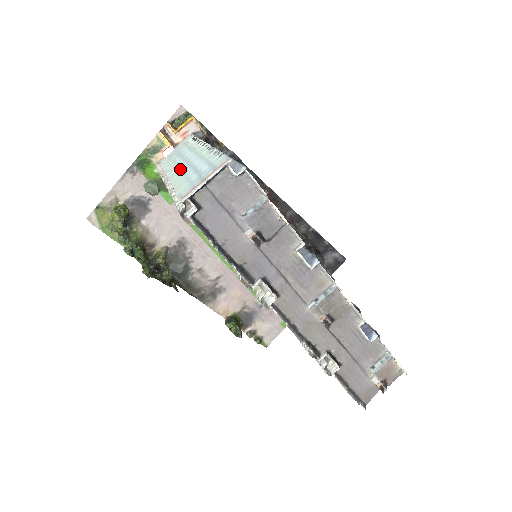
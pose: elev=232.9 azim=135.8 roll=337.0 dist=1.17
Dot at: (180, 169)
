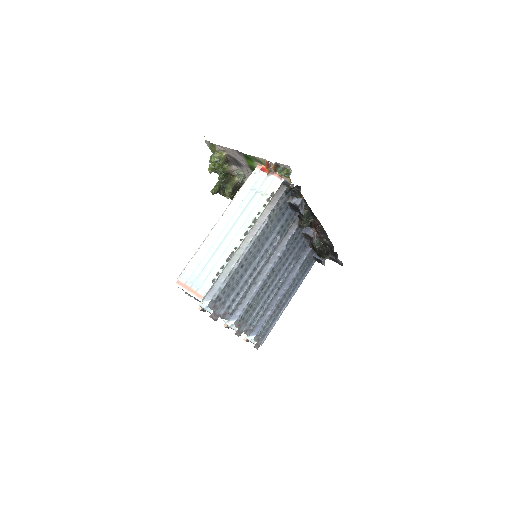
Dot at: (220, 234)
